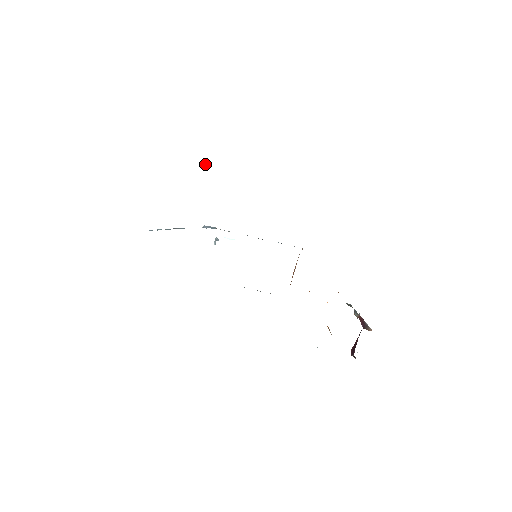
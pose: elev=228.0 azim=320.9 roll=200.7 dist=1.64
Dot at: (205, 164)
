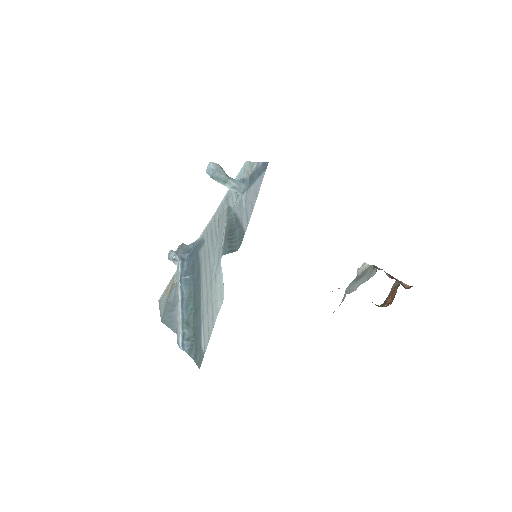
Dot at: (221, 176)
